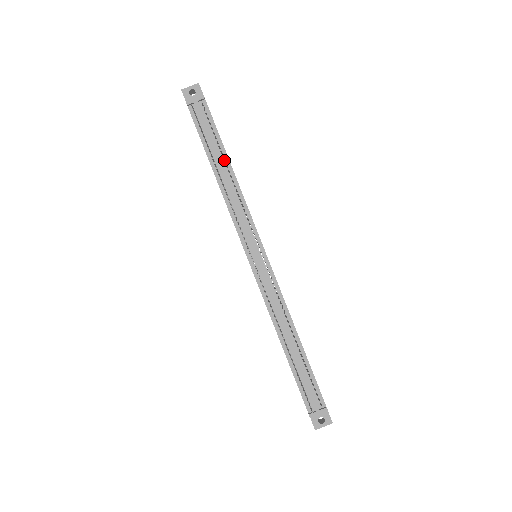
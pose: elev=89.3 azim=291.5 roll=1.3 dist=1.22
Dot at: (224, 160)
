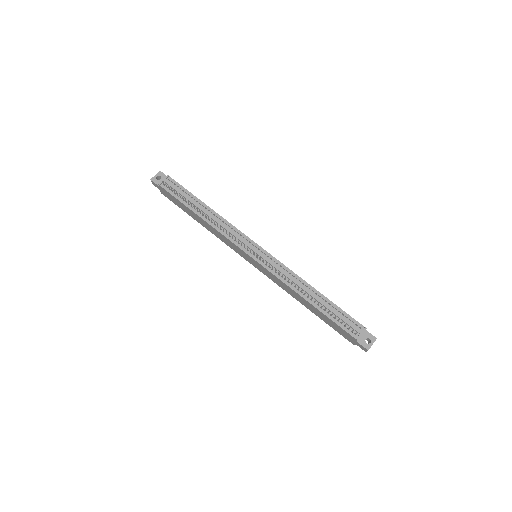
Dot at: (201, 205)
